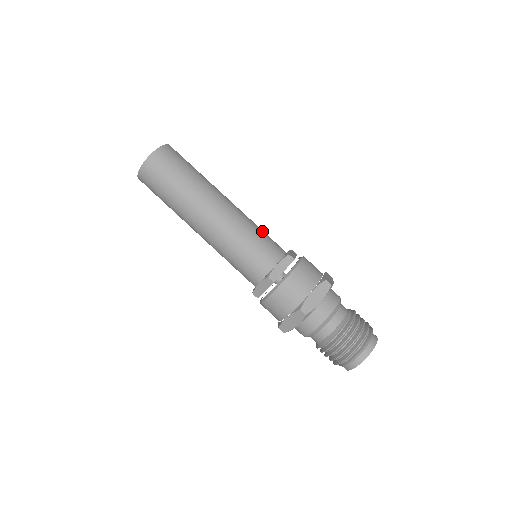
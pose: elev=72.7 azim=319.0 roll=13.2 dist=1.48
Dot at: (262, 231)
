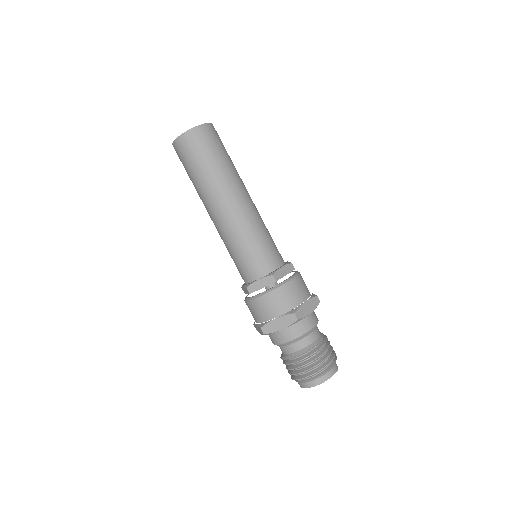
Dot at: occluded
